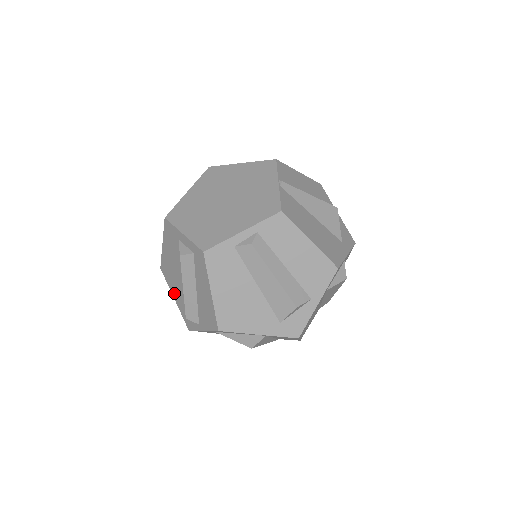
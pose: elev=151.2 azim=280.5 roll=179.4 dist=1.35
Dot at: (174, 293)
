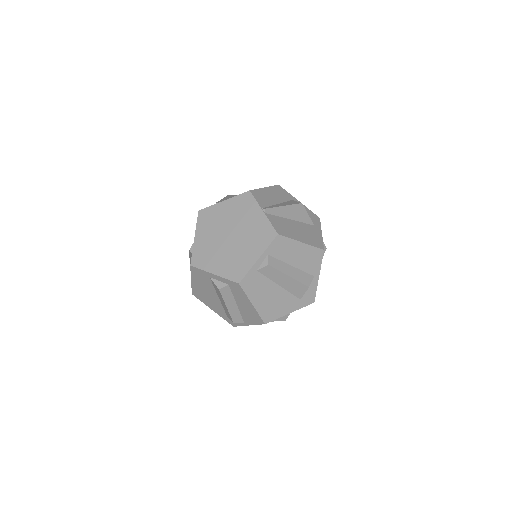
Dot at: (212, 307)
